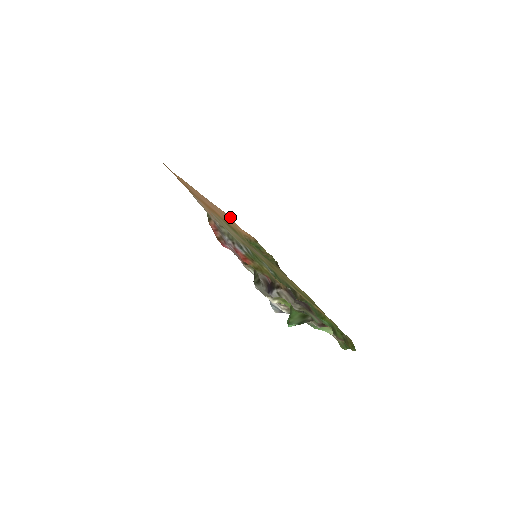
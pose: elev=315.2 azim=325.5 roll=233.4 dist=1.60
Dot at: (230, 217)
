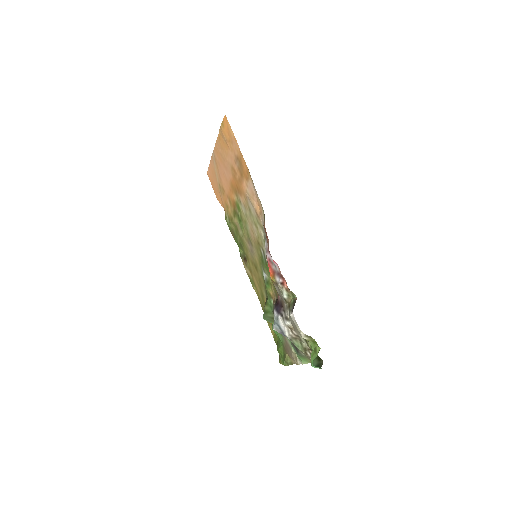
Dot at: (209, 176)
